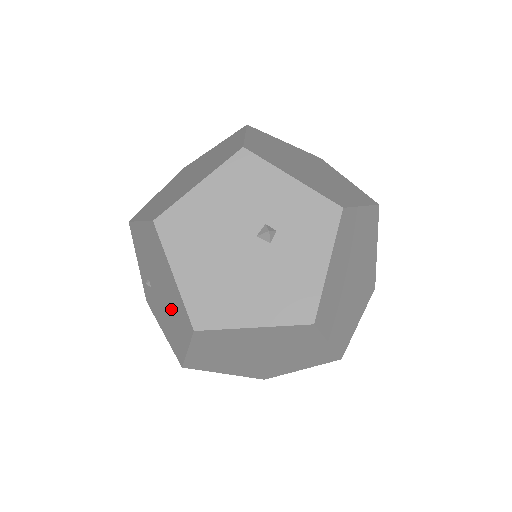
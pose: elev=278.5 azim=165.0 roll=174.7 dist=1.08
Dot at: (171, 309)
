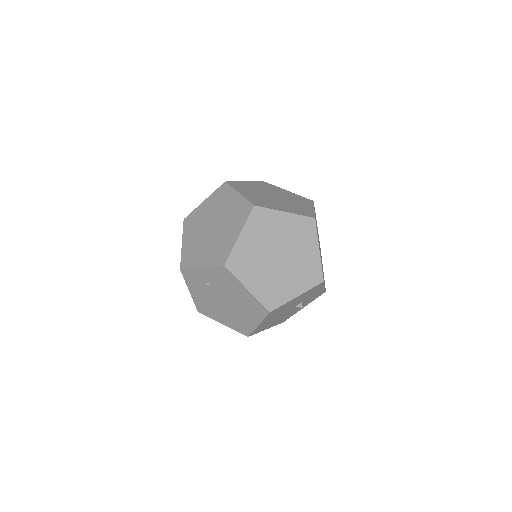
Dot at: (229, 314)
